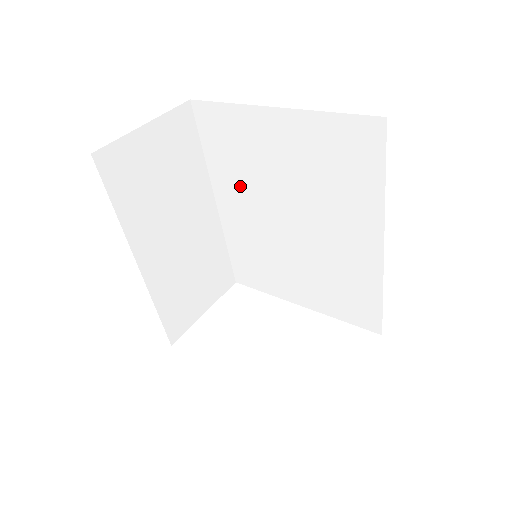
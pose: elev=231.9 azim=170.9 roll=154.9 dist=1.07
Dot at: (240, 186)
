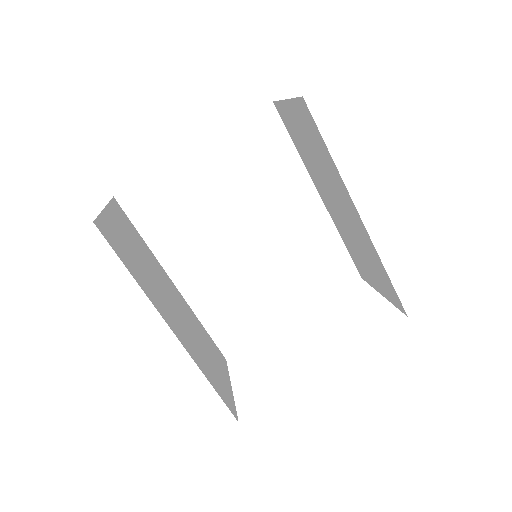
Dot at: (191, 244)
